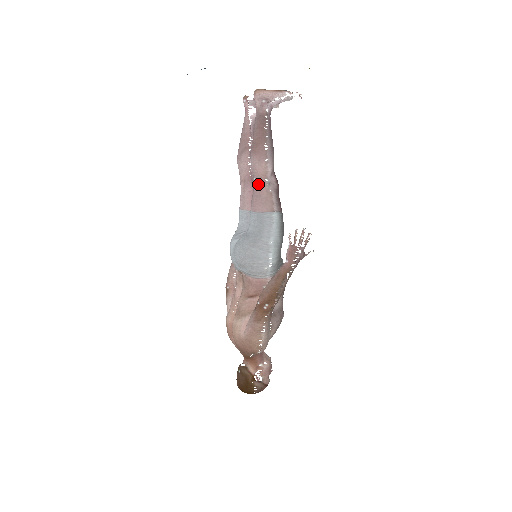
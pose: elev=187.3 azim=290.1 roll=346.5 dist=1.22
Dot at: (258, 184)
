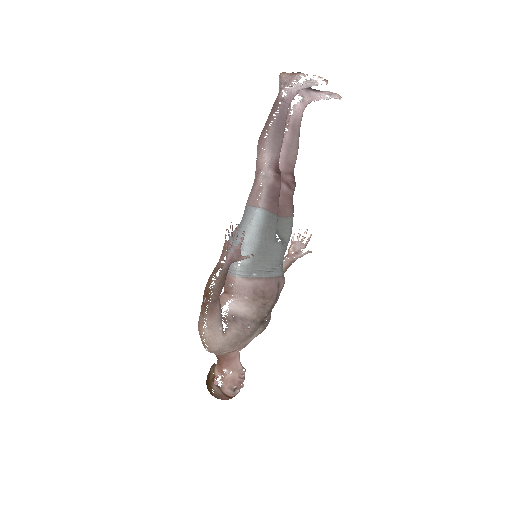
Dot at: (255, 175)
